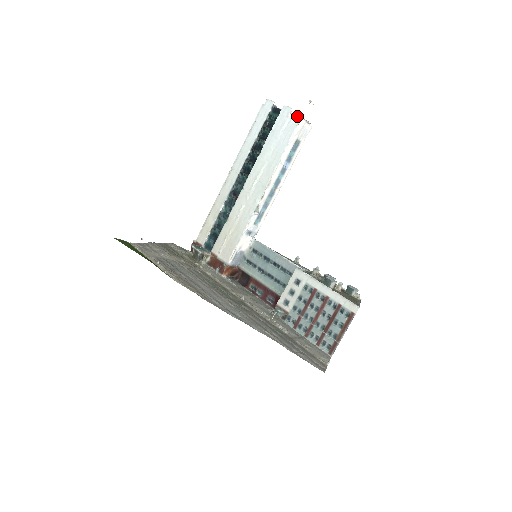
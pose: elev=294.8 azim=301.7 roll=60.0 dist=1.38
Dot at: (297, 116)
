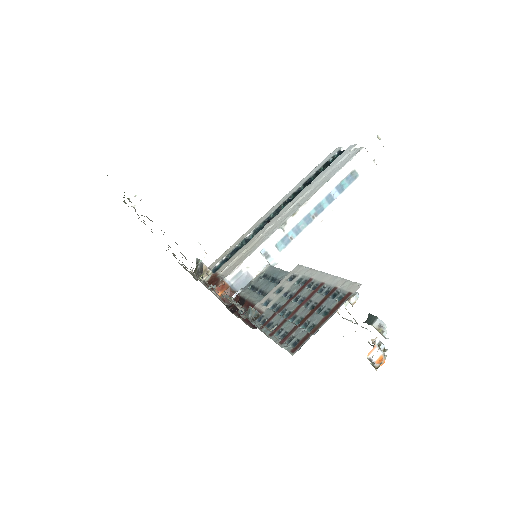
Dot at: (360, 147)
